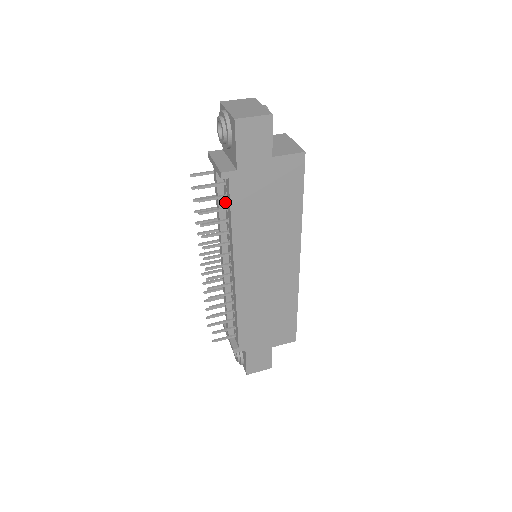
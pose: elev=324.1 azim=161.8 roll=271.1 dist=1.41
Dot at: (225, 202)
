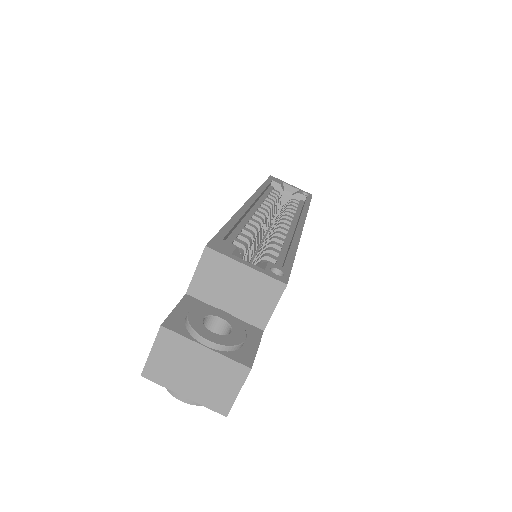
Dot at: occluded
